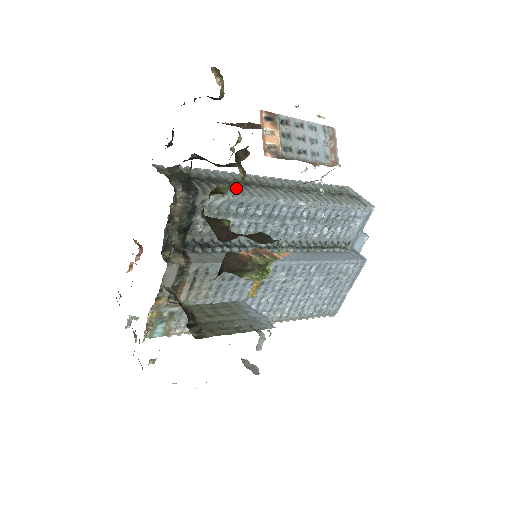
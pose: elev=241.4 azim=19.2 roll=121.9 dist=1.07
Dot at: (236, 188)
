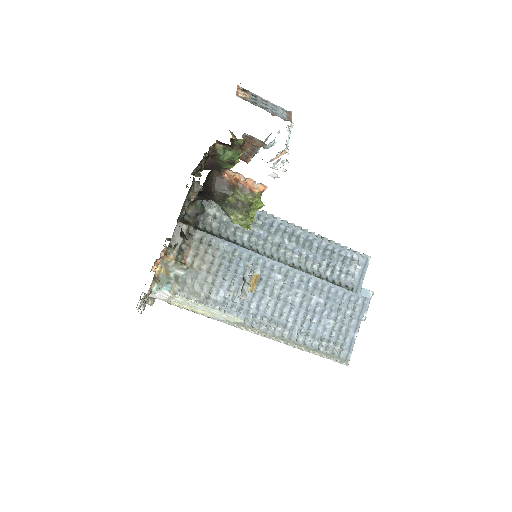
Dot at: occluded
